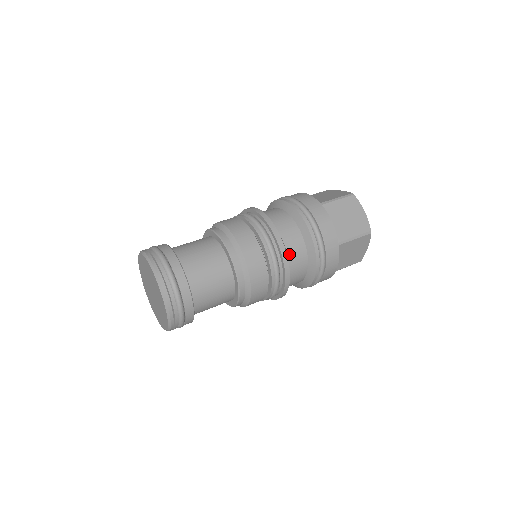
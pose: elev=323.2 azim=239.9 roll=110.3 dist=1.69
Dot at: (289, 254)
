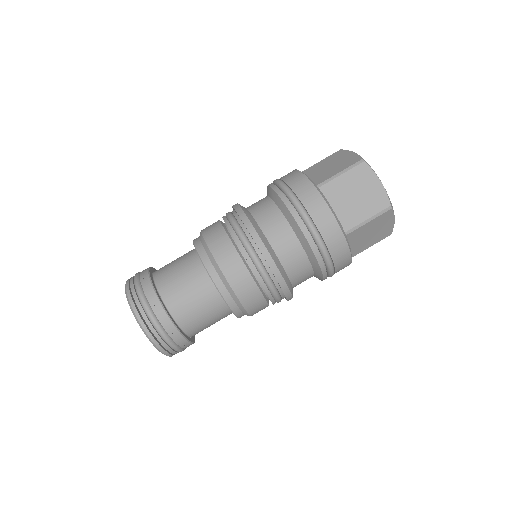
Dot at: (282, 261)
